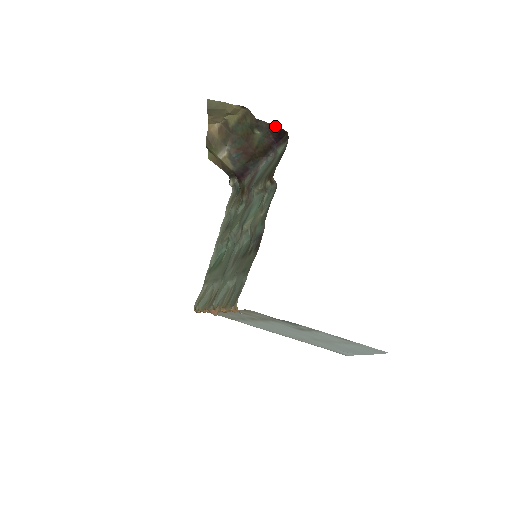
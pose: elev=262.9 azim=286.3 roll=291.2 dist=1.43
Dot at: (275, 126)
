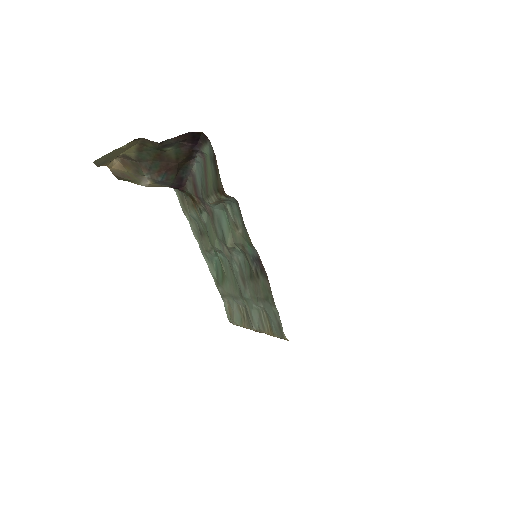
Dot at: (184, 135)
